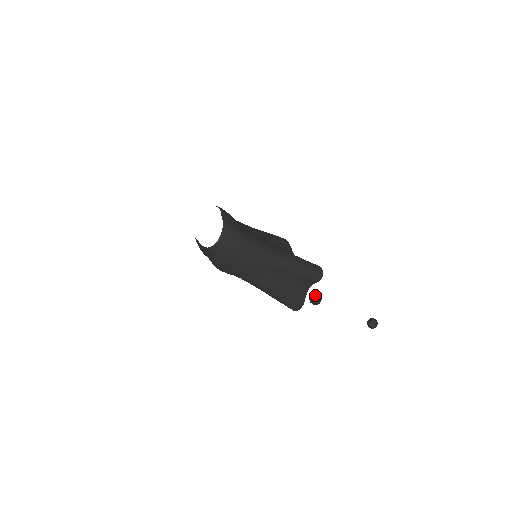
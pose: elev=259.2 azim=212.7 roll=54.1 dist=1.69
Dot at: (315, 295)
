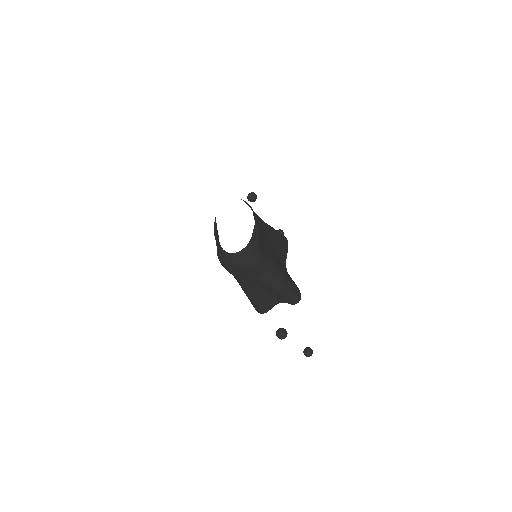
Dot at: (284, 333)
